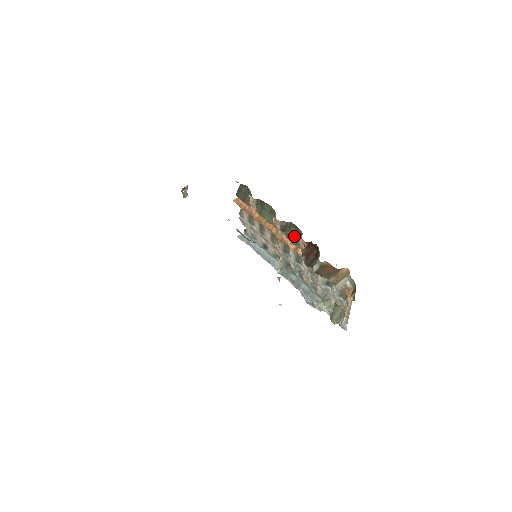
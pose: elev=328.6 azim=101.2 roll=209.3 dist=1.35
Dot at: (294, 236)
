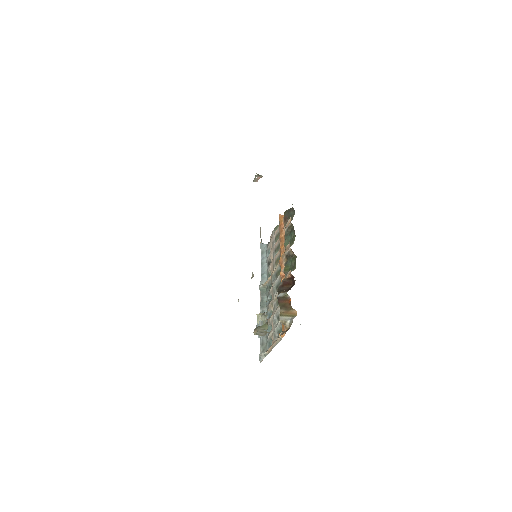
Dot at: (290, 267)
